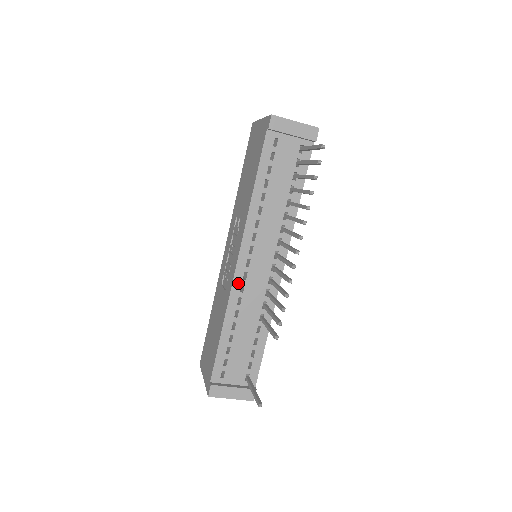
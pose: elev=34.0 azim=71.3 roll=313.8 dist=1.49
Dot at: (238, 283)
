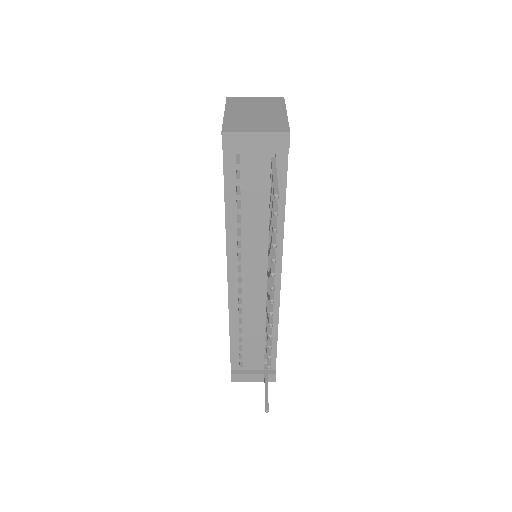
Dot at: (234, 297)
